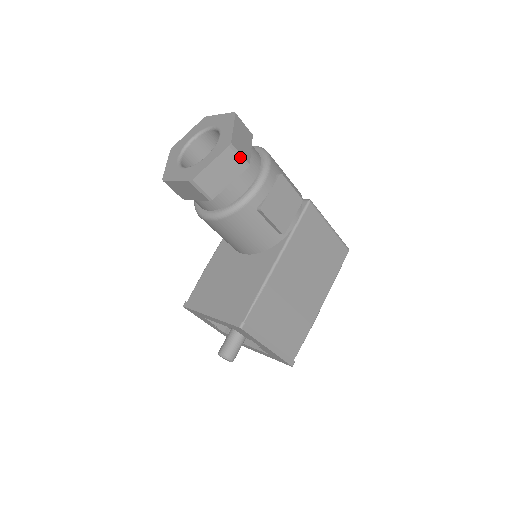
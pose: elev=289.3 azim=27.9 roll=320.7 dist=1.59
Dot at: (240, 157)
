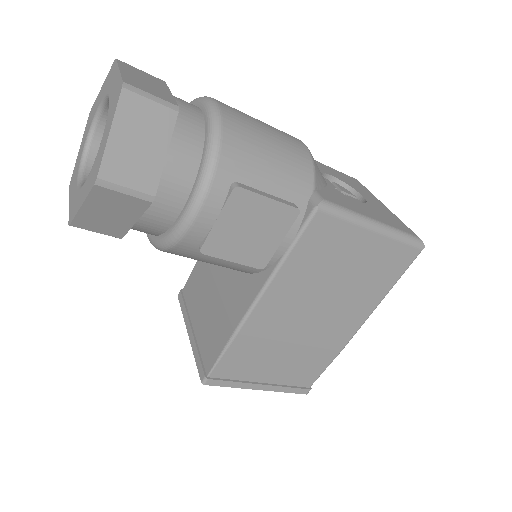
Dot at: (128, 192)
